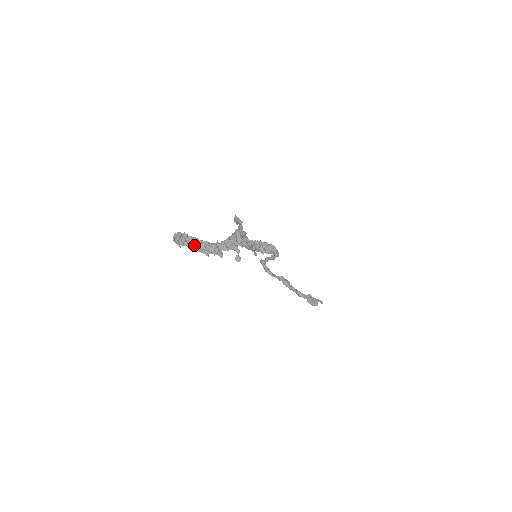
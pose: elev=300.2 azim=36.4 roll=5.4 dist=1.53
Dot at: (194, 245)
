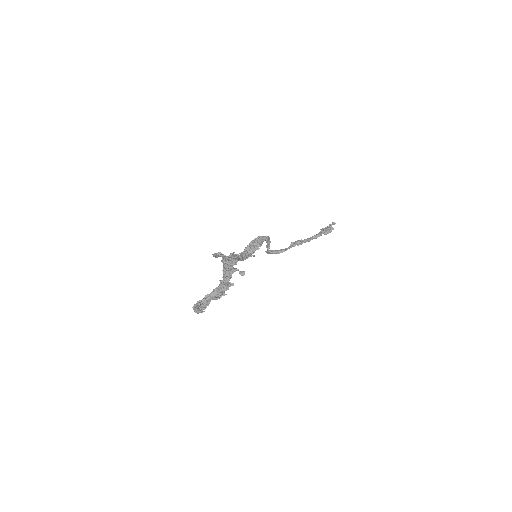
Dot at: occluded
